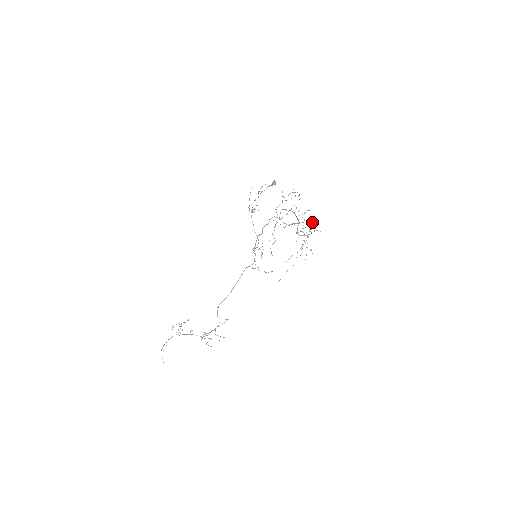
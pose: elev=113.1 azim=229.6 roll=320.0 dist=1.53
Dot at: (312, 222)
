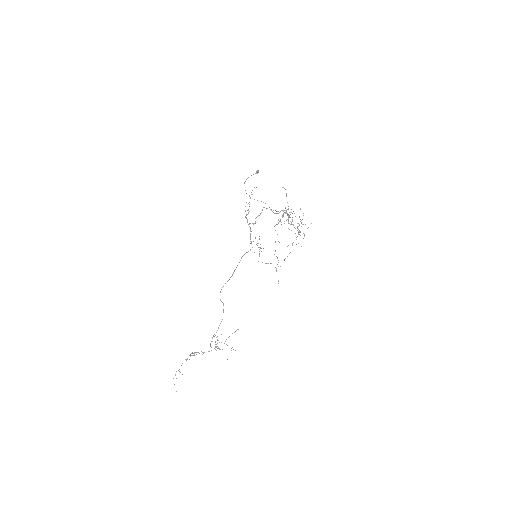
Dot at: (300, 209)
